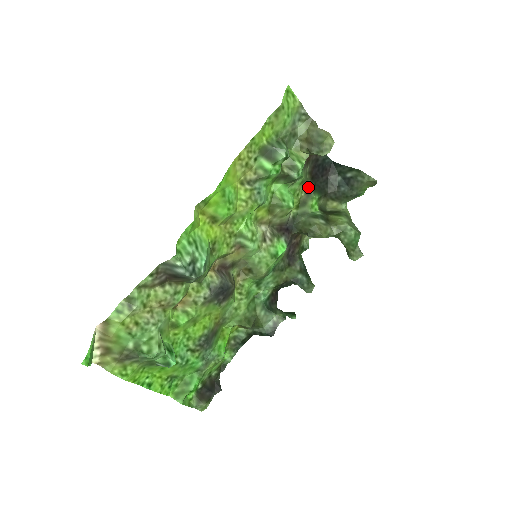
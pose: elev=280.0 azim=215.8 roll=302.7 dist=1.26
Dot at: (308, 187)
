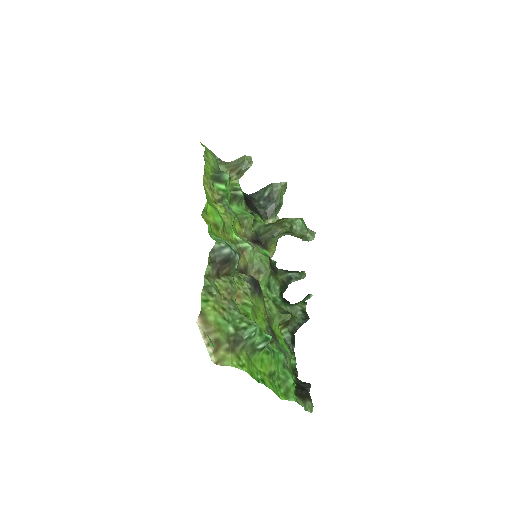
Dot at: (249, 210)
